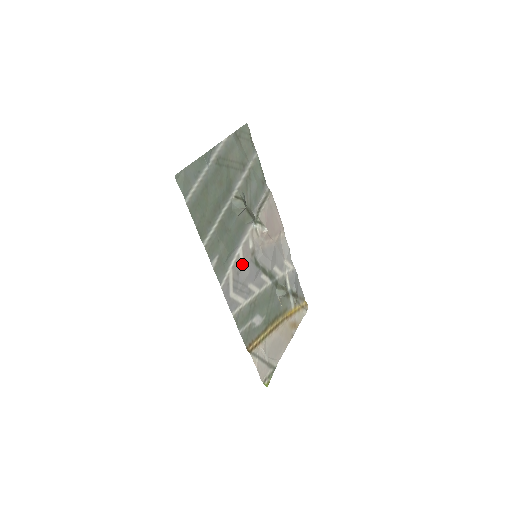
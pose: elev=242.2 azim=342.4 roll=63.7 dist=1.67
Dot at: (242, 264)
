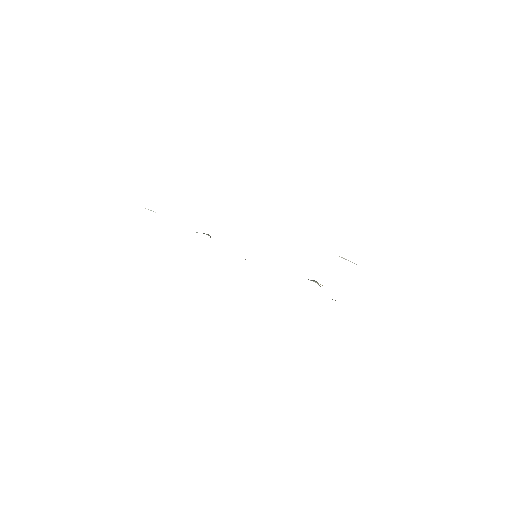
Dot at: occluded
